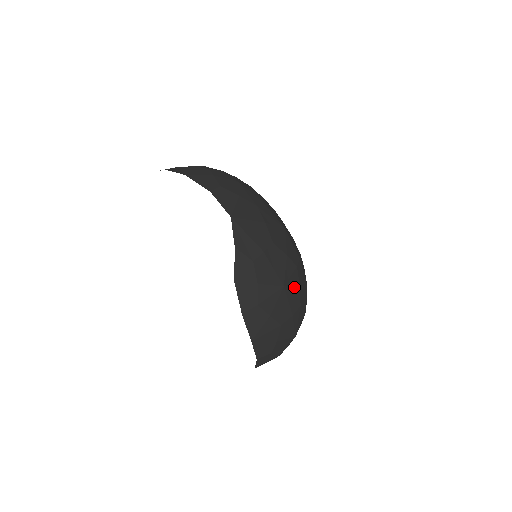
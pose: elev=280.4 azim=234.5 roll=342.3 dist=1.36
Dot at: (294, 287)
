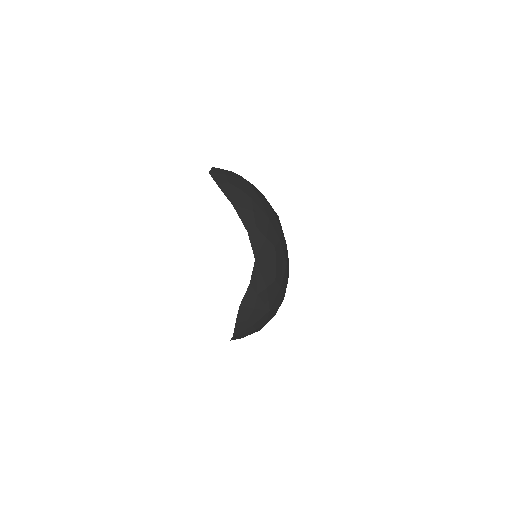
Dot at: (276, 308)
